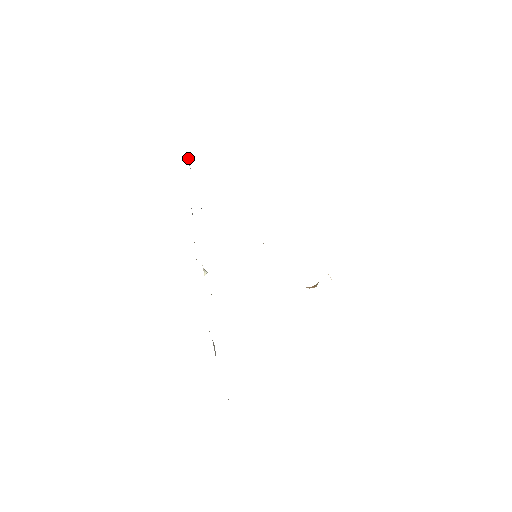
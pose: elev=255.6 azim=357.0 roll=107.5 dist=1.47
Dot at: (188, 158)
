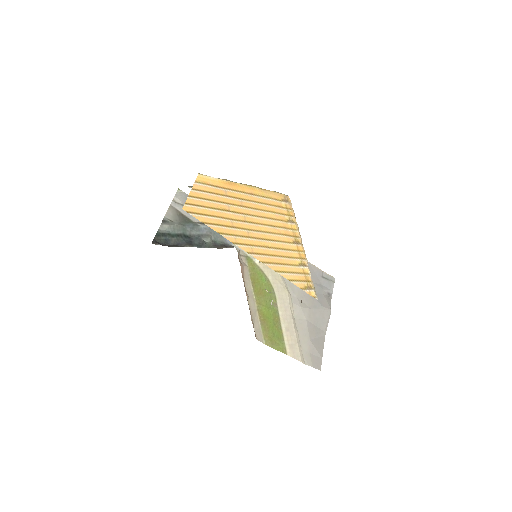
Dot at: (174, 198)
